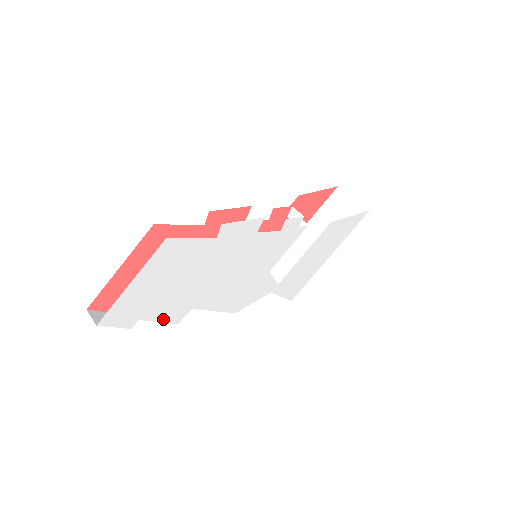
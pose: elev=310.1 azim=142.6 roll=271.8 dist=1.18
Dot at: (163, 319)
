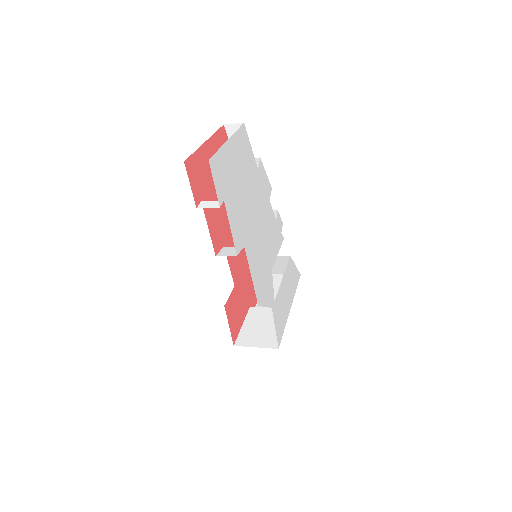
Dot at: (232, 230)
